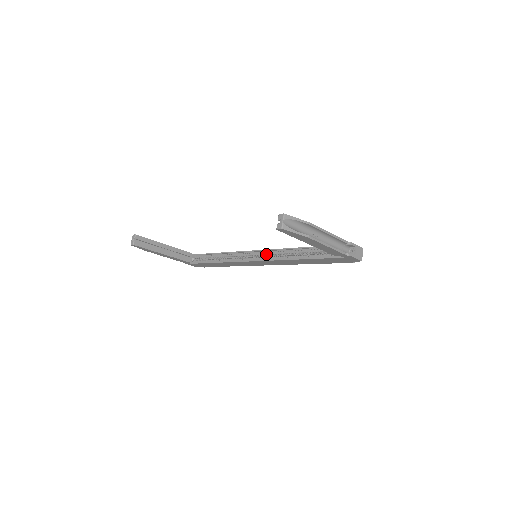
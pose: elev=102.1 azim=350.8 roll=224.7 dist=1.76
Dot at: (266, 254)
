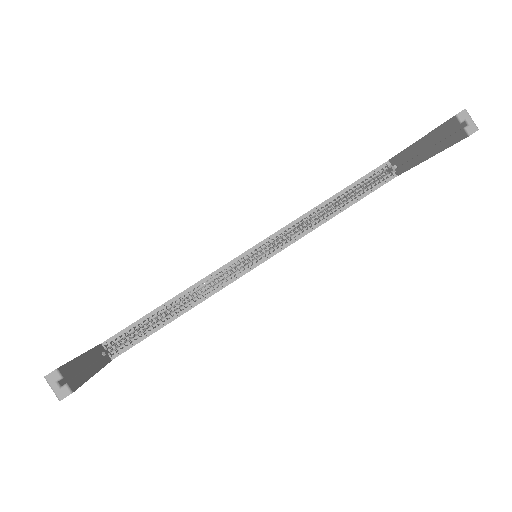
Dot at: (272, 242)
